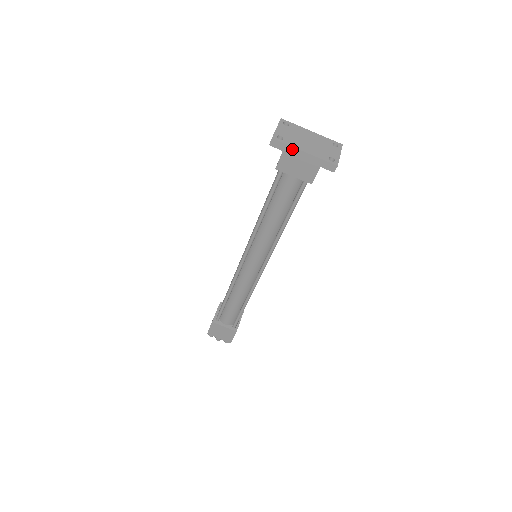
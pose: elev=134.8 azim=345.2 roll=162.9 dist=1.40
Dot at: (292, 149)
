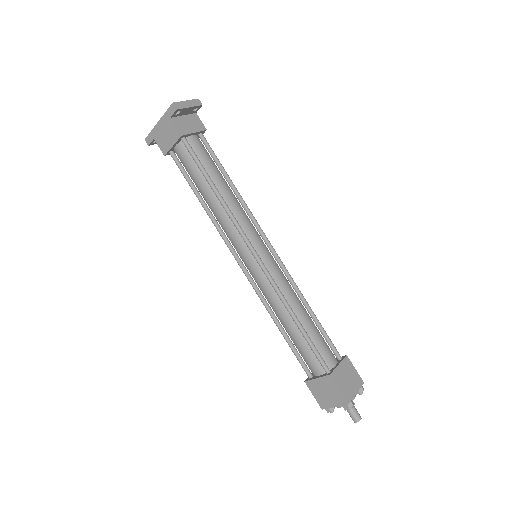
Dot at: (154, 131)
